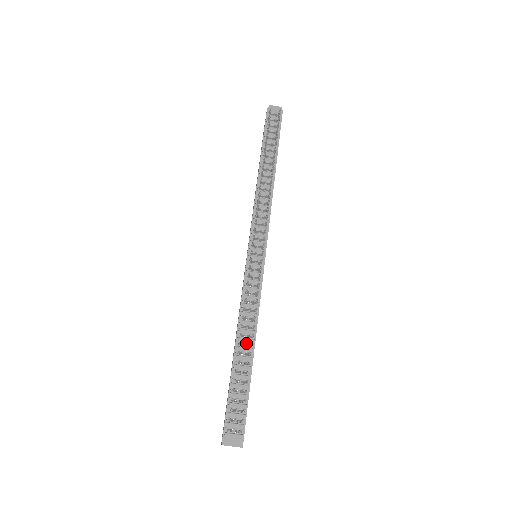
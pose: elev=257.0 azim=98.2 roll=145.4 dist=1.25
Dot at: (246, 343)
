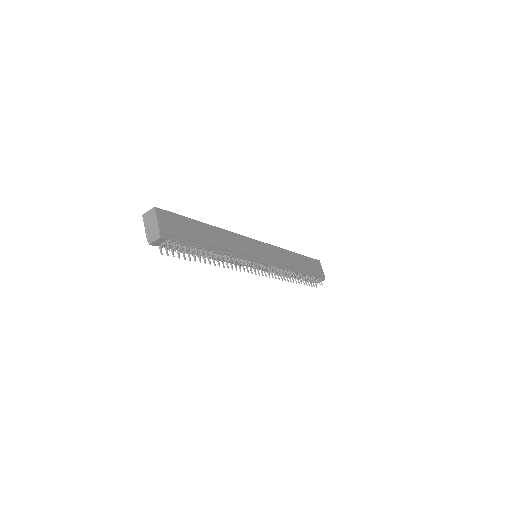
Dot at: occluded
